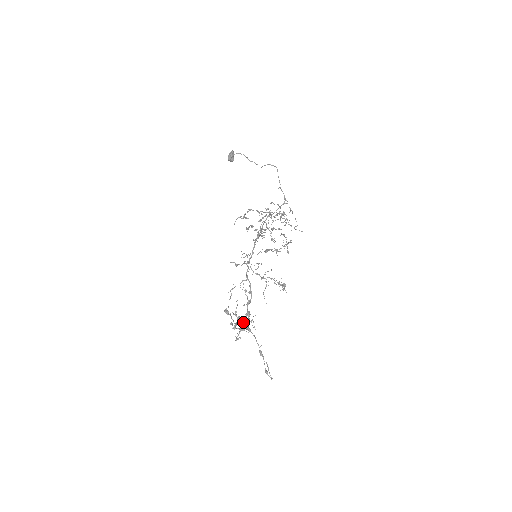
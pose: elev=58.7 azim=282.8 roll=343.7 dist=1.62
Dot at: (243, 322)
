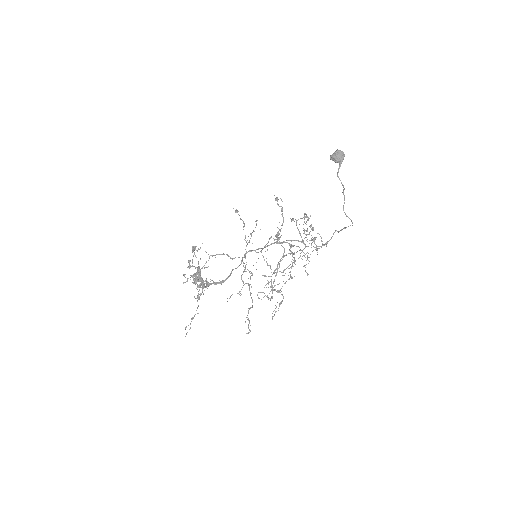
Dot at: (199, 281)
